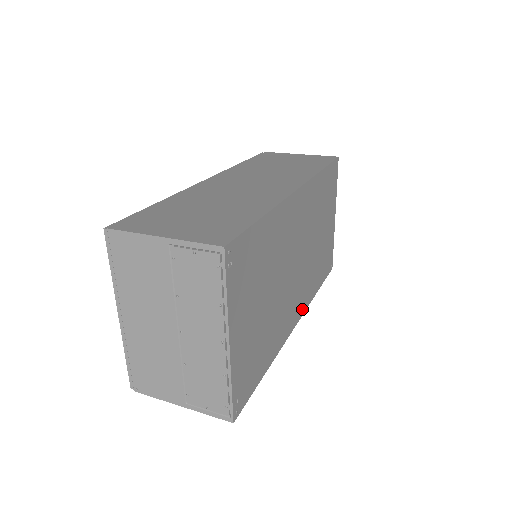
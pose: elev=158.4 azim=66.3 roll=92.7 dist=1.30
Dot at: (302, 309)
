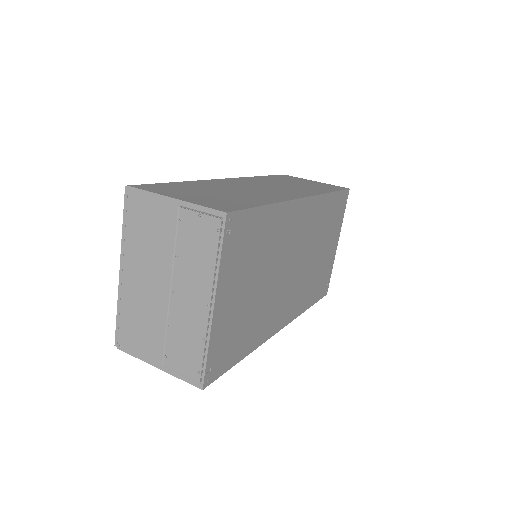
Dot at: (290, 317)
